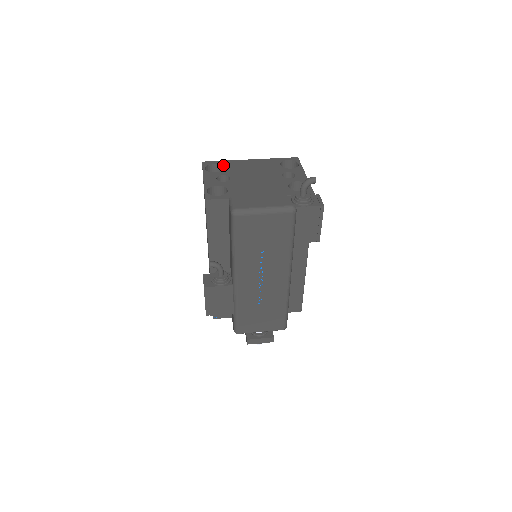
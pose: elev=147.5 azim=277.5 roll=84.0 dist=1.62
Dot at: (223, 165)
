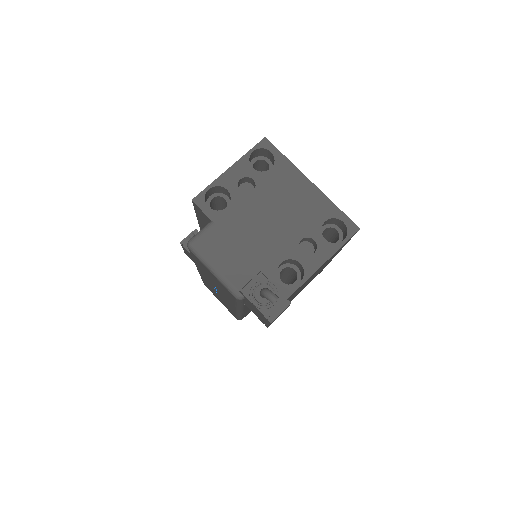
Dot at: (275, 164)
